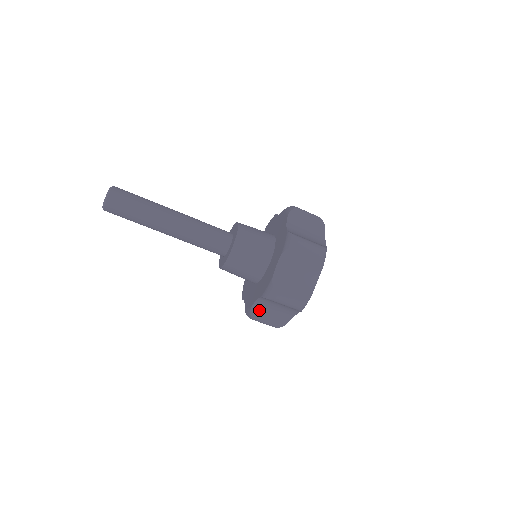
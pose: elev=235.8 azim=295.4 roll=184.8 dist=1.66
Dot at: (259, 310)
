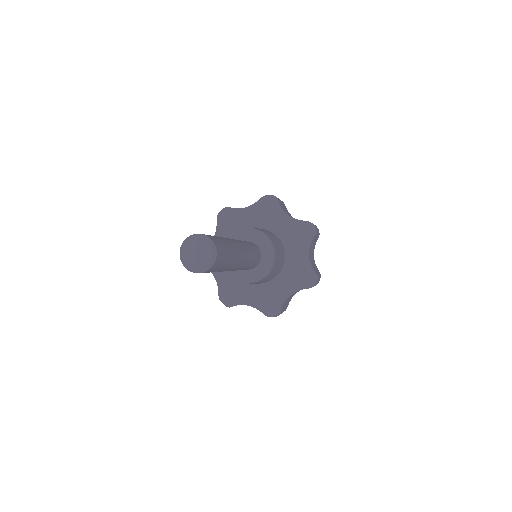
Dot at: occluded
